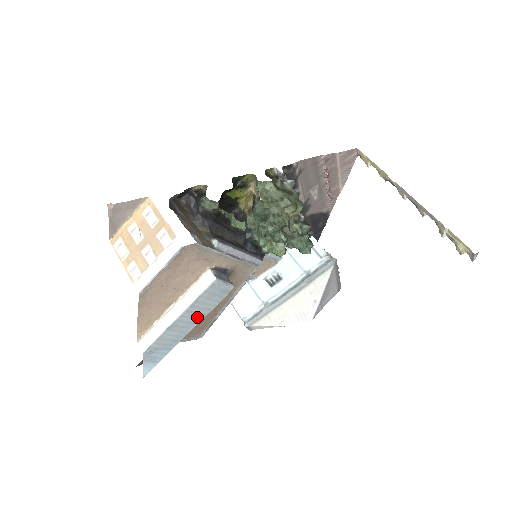
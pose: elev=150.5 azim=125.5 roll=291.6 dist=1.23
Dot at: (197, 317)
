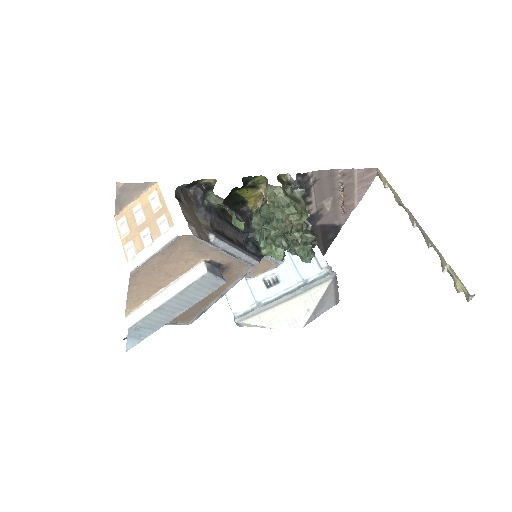
Dot at: (185, 304)
